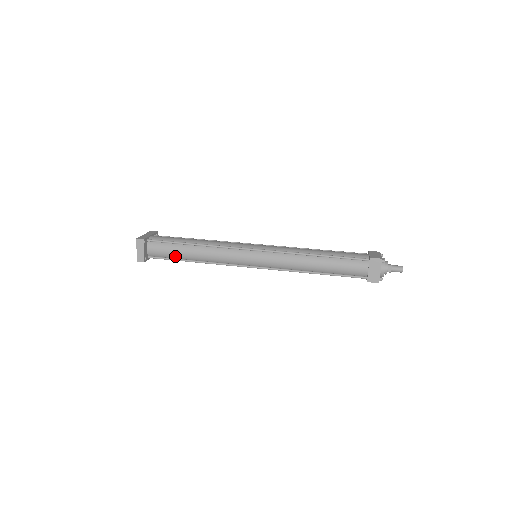
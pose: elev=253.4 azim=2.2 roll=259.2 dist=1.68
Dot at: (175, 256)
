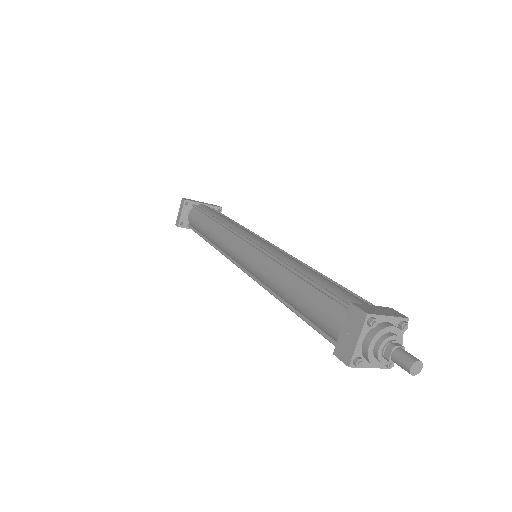
Dot at: (200, 229)
